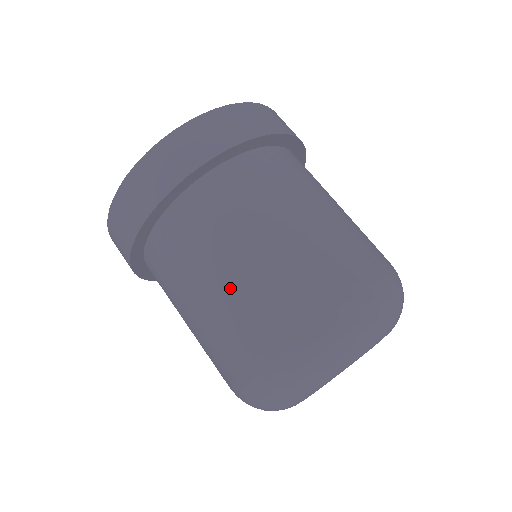
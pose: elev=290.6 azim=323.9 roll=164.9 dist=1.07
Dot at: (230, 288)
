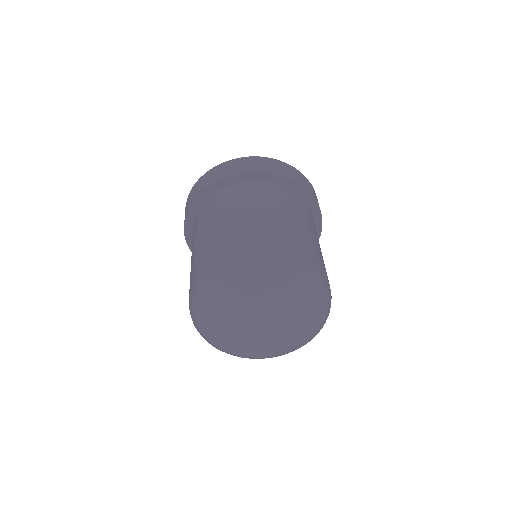
Dot at: (281, 223)
